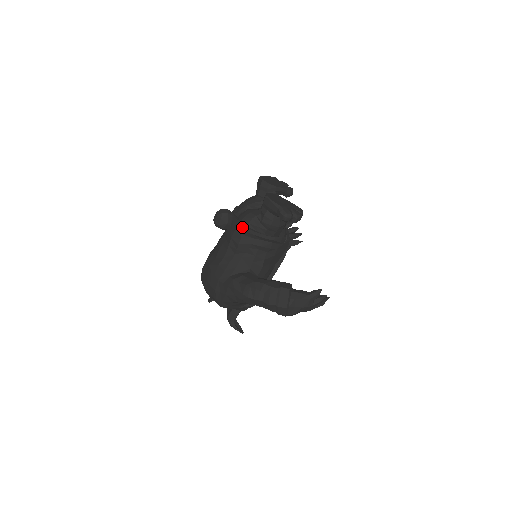
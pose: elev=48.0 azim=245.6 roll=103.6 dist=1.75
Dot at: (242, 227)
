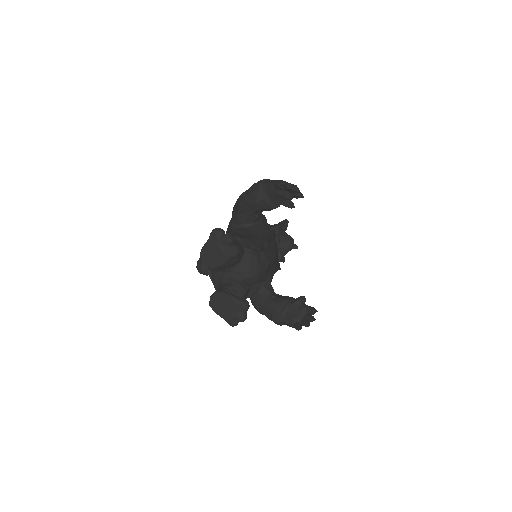
Dot at: occluded
